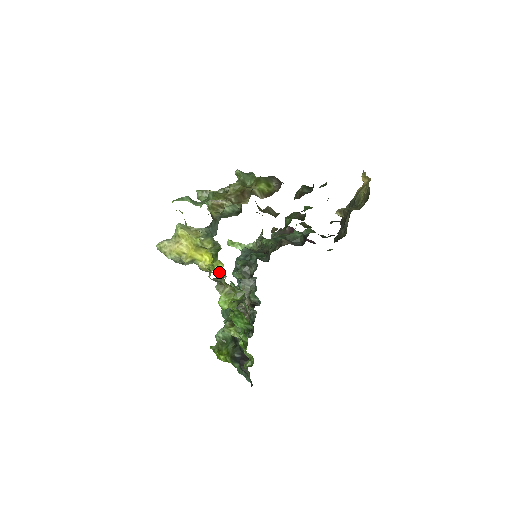
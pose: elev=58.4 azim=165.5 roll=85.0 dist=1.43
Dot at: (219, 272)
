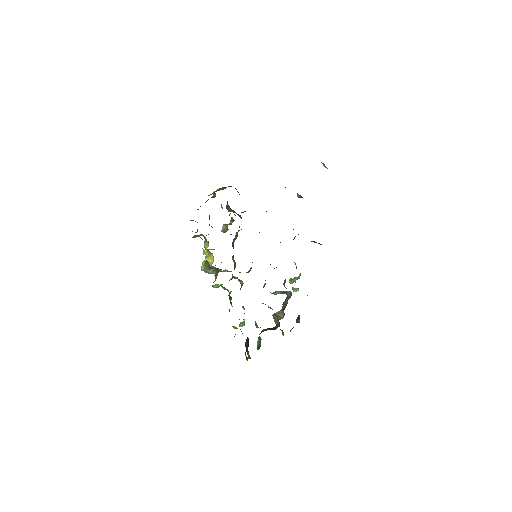
Dot at: (232, 274)
